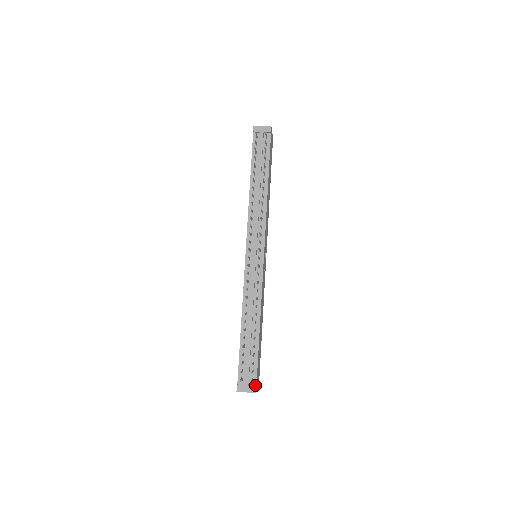
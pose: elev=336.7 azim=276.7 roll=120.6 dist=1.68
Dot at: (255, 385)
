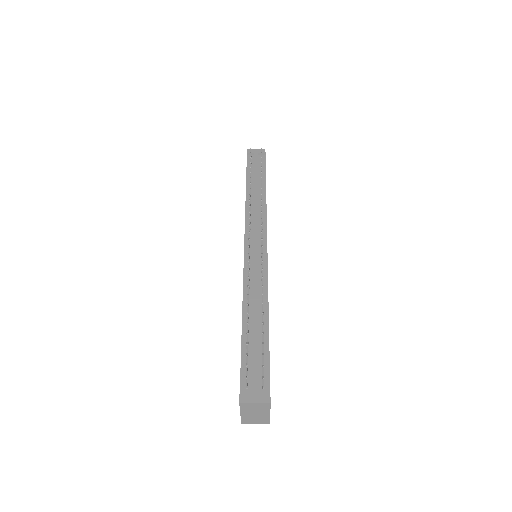
Dot at: (268, 393)
